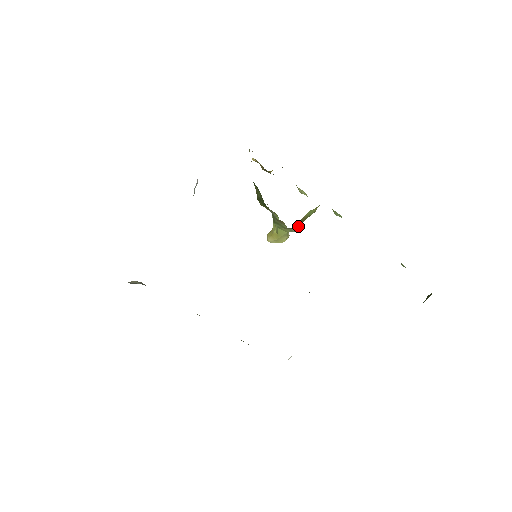
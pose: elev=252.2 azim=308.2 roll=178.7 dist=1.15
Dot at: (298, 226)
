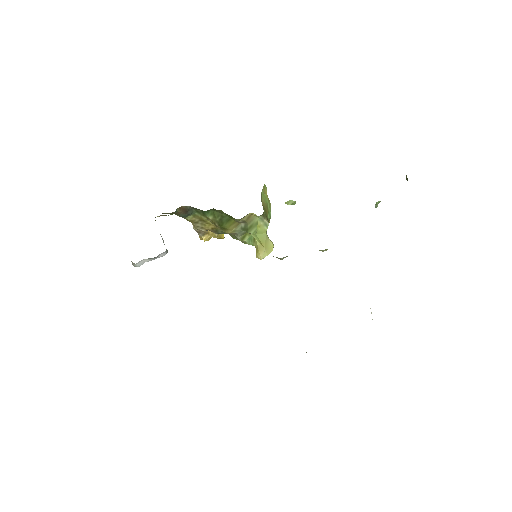
Dot at: (267, 217)
